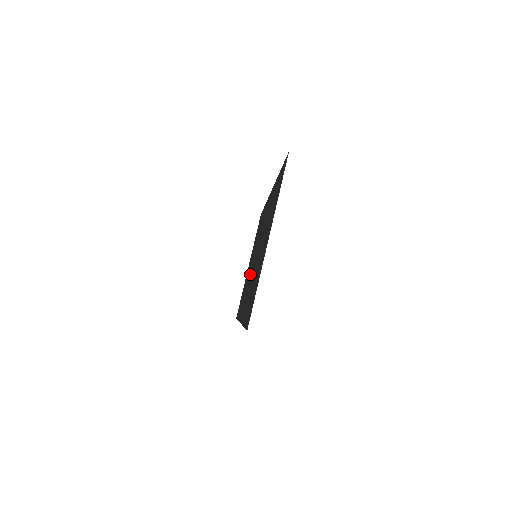
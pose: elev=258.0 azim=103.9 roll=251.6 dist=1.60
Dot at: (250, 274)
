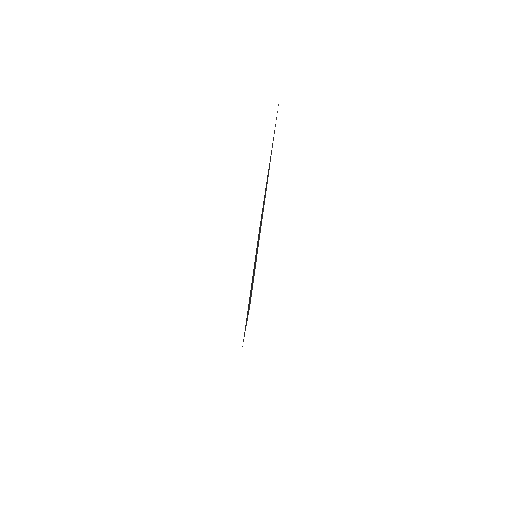
Dot at: occluded
